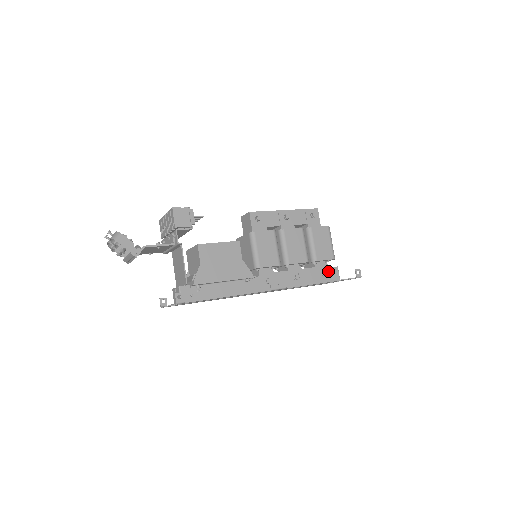
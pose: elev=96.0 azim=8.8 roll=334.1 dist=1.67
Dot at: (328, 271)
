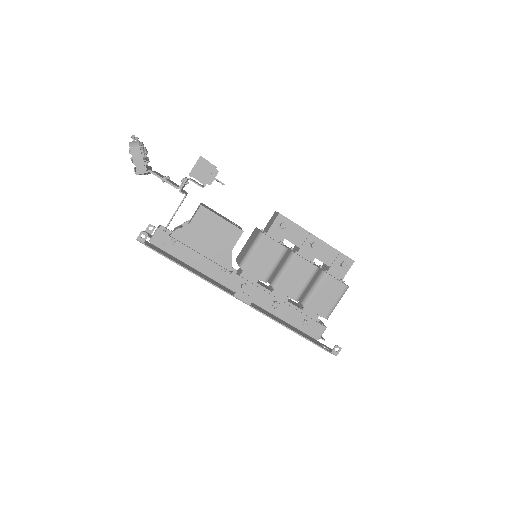
Dot at: (313, 324)
